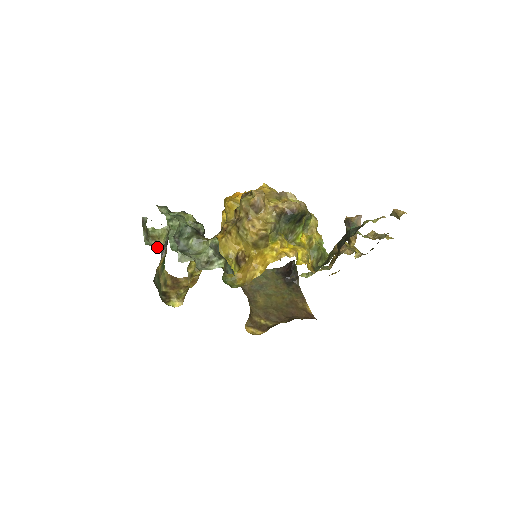
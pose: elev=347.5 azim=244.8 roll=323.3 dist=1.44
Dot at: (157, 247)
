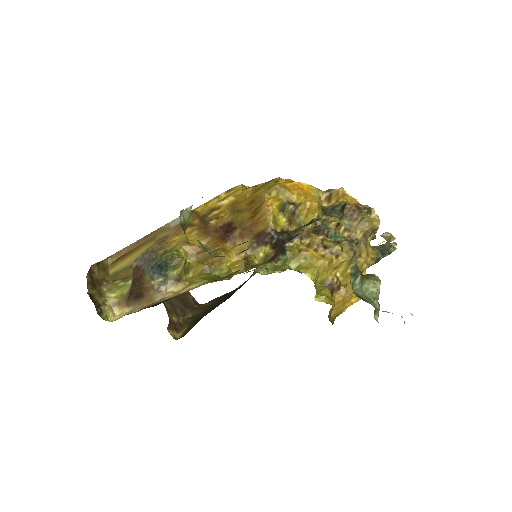
Dot at: (209, 252)
